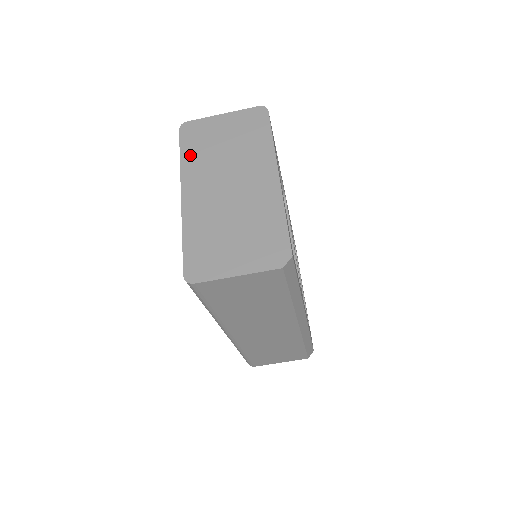
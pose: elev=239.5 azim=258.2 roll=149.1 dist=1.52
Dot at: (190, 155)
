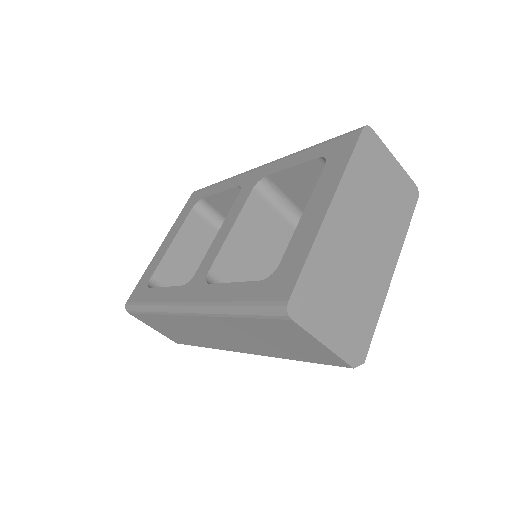
Dot at: (357, 169)
